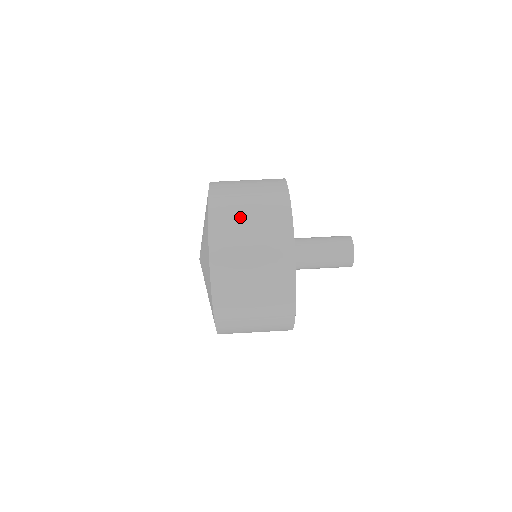
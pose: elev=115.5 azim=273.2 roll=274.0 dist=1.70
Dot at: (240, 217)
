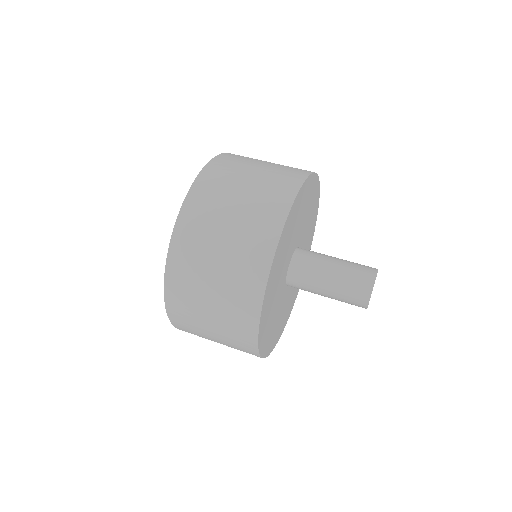
Dot at: (237, 177)
